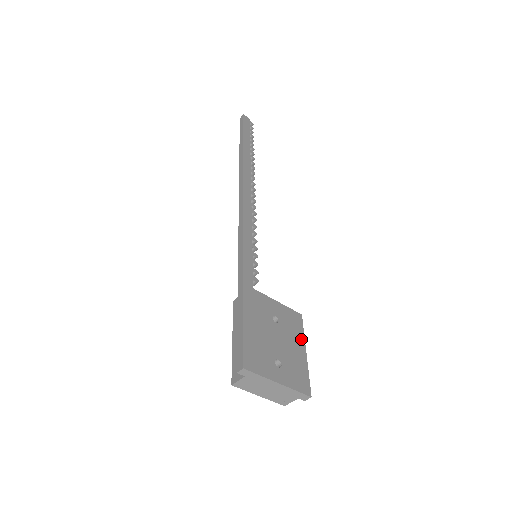
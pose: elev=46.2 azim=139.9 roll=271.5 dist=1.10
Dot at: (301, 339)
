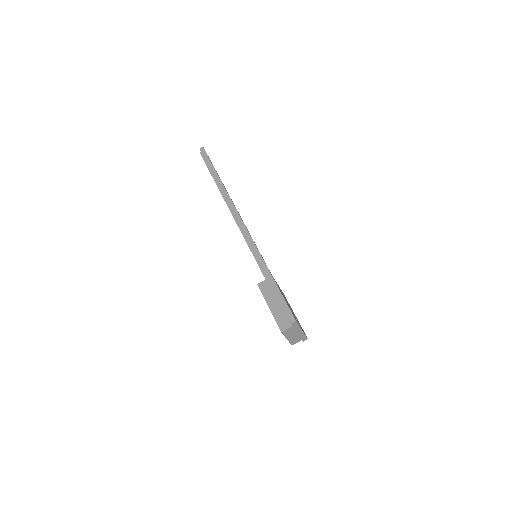
Dot at: (291, 308)
